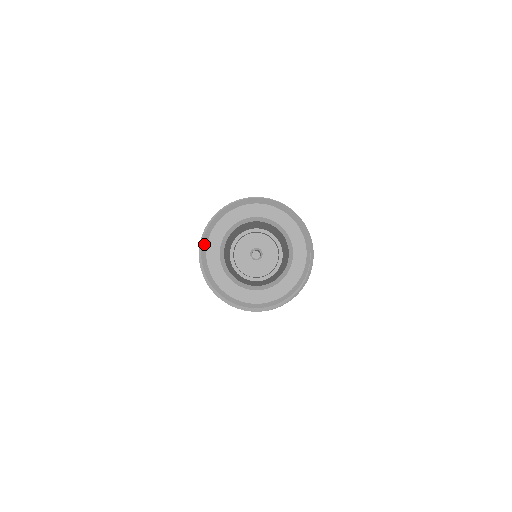
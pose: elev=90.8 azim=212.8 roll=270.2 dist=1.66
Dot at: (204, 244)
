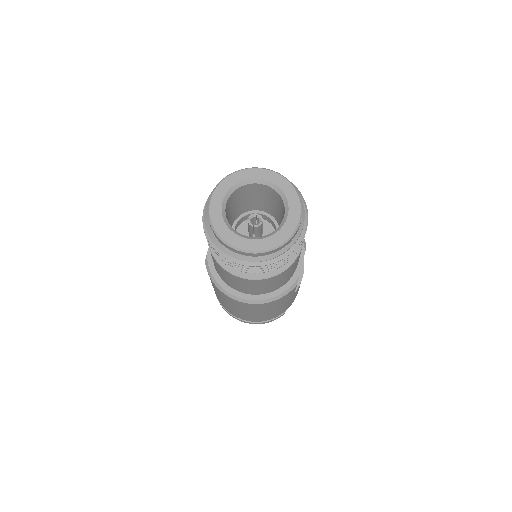
Dot at: (213, 237)
